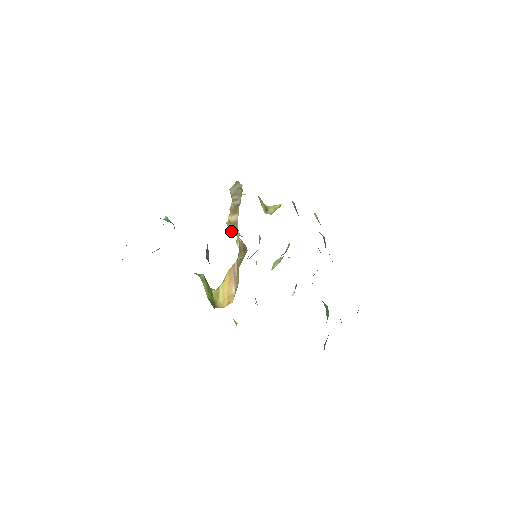
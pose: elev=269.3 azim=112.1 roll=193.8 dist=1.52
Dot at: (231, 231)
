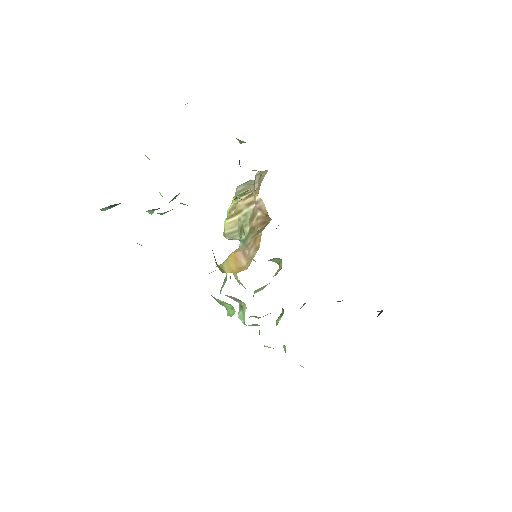
Dot at: (226, 232)
